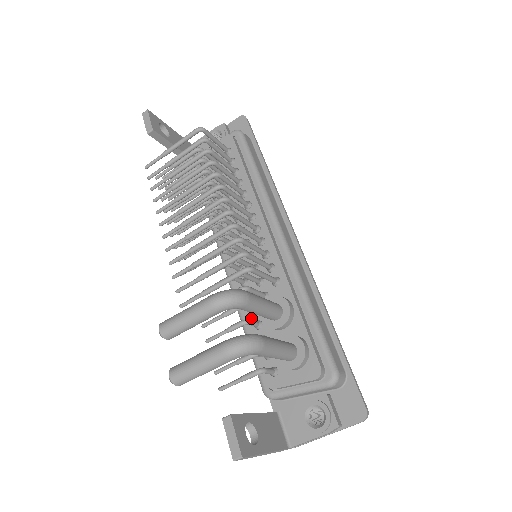
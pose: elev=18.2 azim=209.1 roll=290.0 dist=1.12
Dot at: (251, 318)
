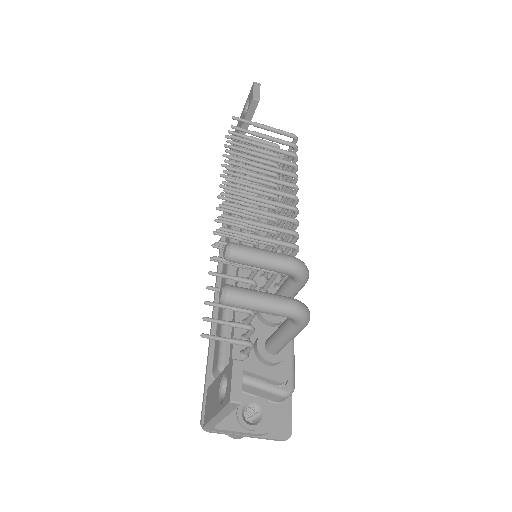
Dot at: occluded
